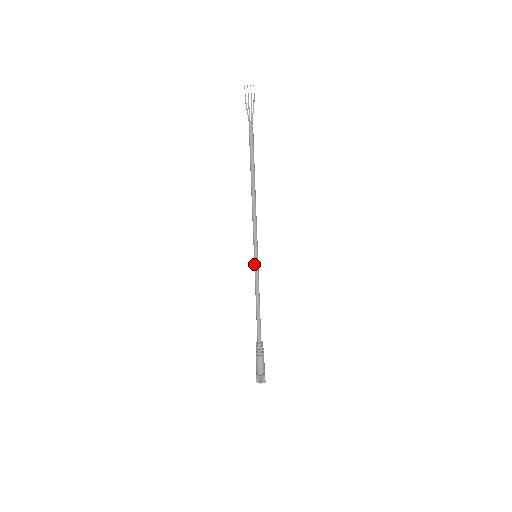
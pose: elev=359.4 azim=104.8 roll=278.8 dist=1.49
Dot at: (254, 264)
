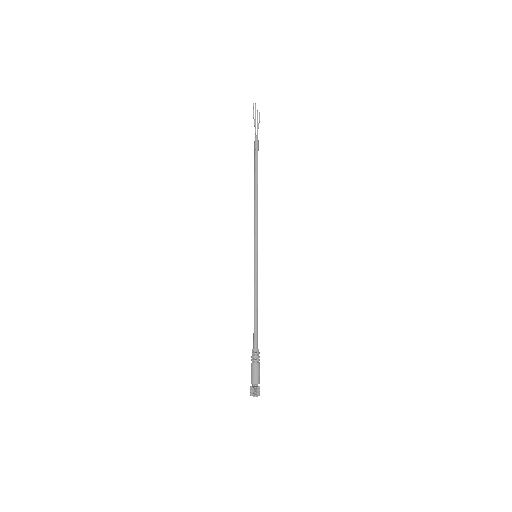
Dot at: (255, 263)
